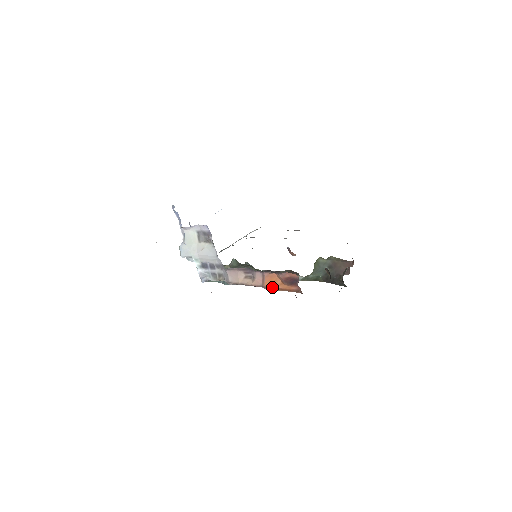
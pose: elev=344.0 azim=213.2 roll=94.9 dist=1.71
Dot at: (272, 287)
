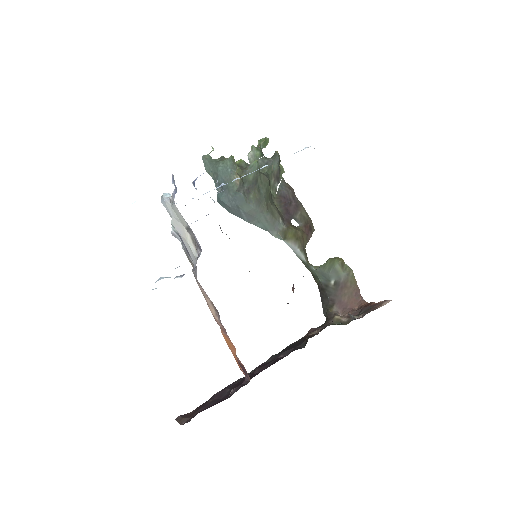
Dot at: (226, 342)
